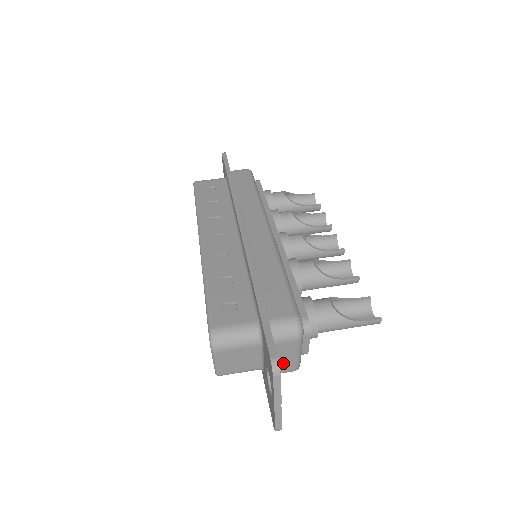
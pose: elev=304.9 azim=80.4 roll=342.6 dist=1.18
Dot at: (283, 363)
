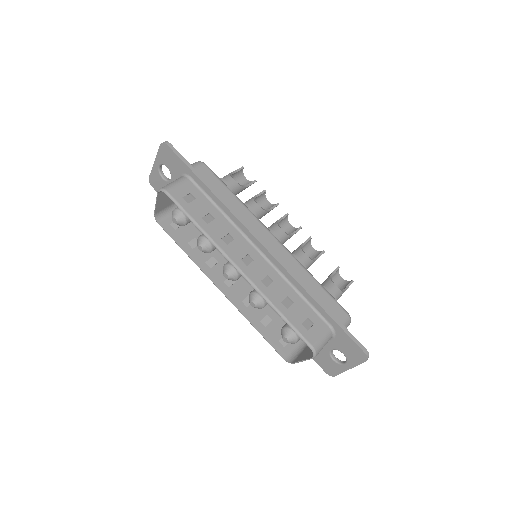
Dot at: occluded
